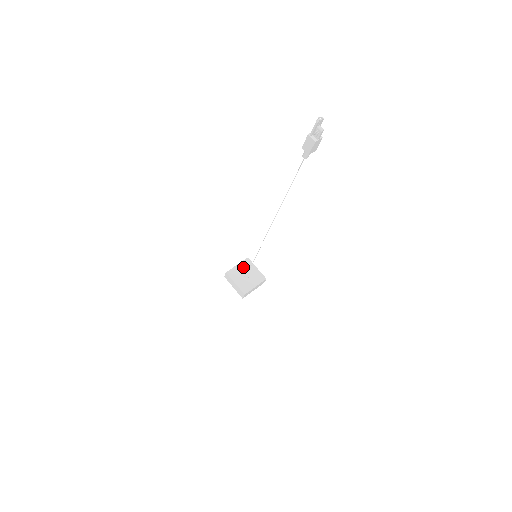
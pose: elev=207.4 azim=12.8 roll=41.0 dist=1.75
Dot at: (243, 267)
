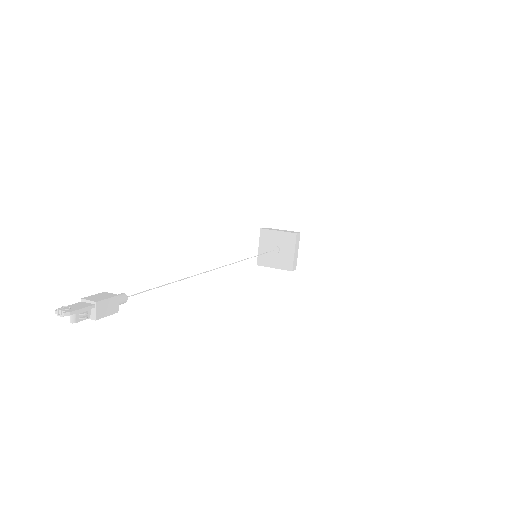
Dot at: (282, 238)
